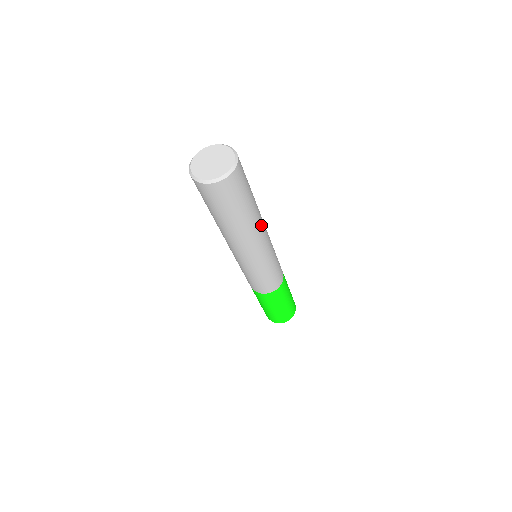
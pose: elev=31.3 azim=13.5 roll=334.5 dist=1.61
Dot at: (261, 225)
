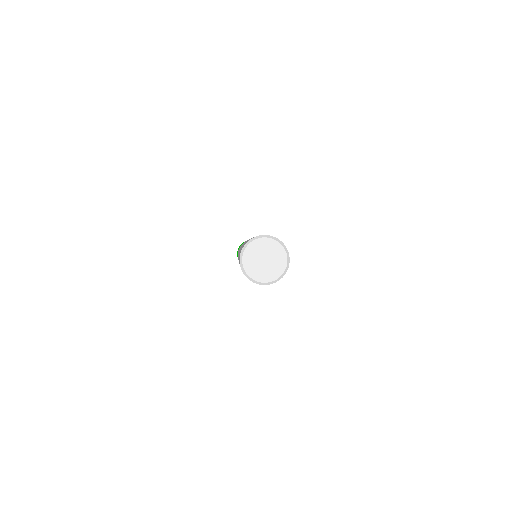
Dot at: occluded
